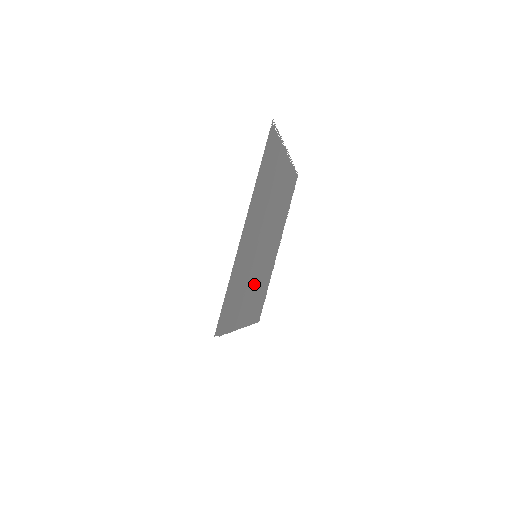
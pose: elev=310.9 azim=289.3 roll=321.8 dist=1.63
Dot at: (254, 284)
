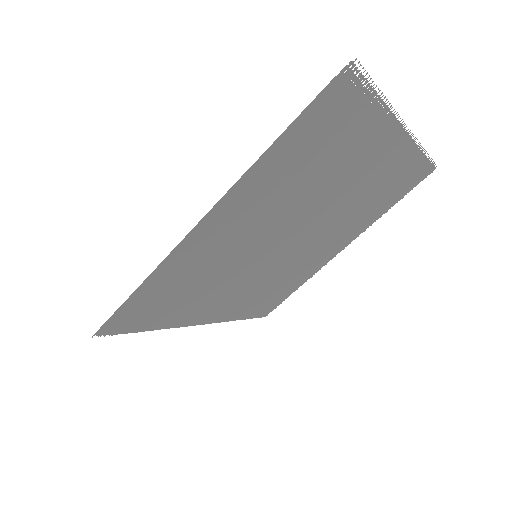
Dot at: (249, 284)
